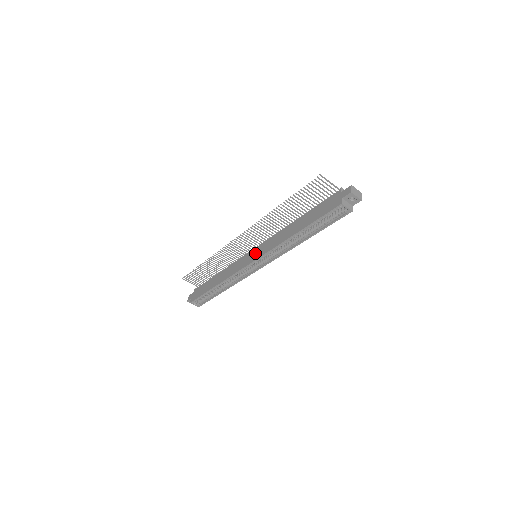
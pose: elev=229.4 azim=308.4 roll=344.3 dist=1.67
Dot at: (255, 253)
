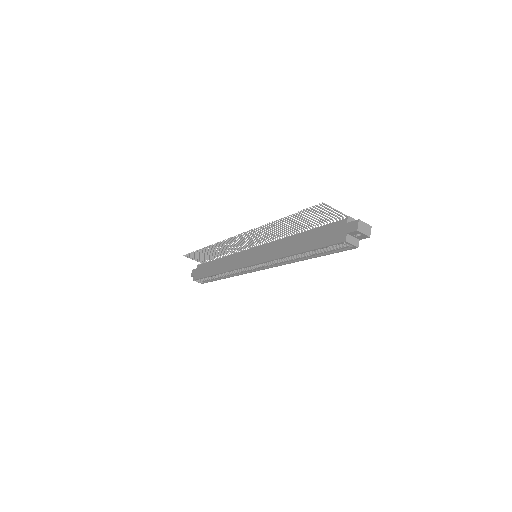
Dot at: (254, 255)
